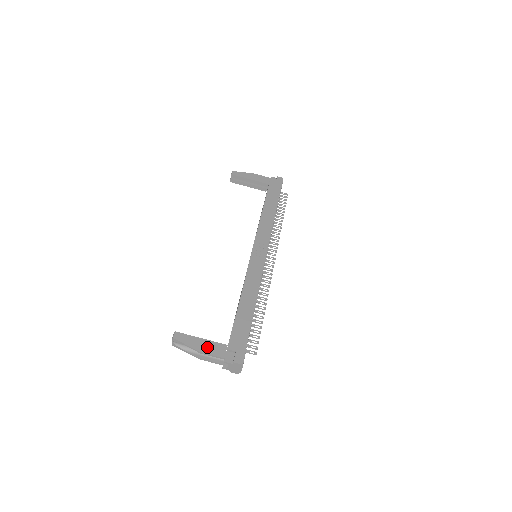
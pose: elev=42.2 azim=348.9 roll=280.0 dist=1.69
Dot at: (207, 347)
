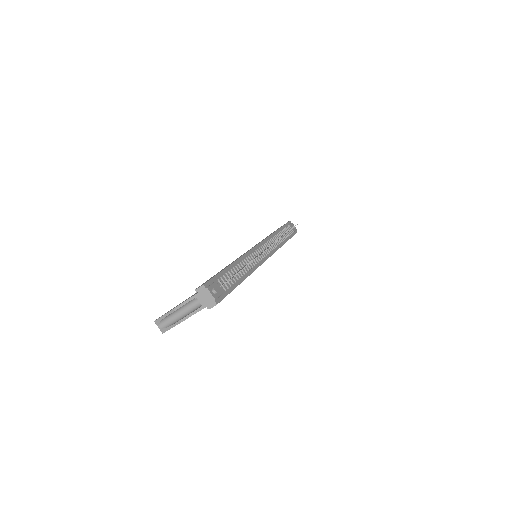
Dot at: occluded
